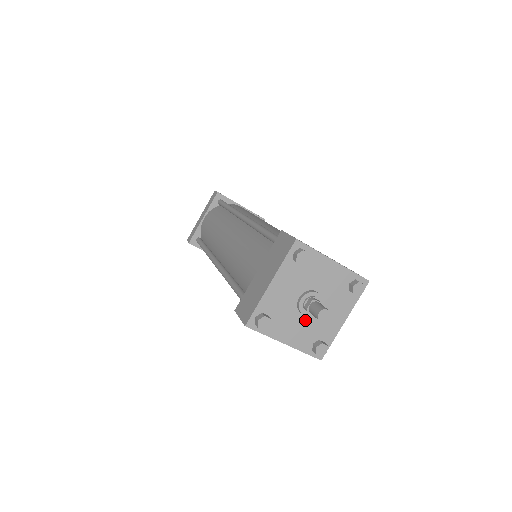
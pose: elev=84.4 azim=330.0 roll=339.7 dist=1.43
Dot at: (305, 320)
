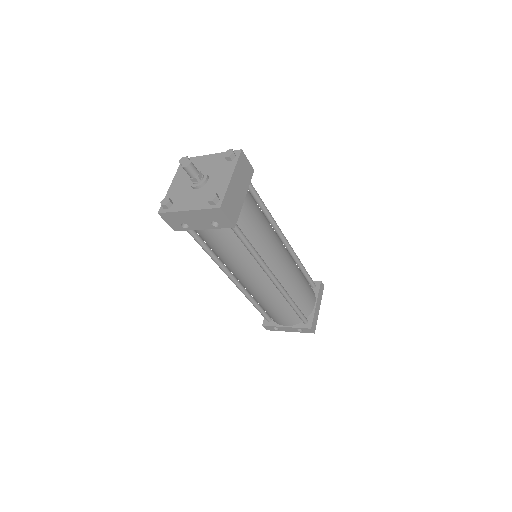
Dot at: (199, 191)
